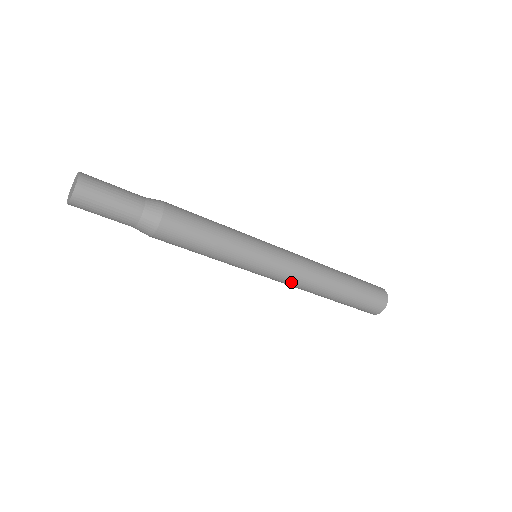
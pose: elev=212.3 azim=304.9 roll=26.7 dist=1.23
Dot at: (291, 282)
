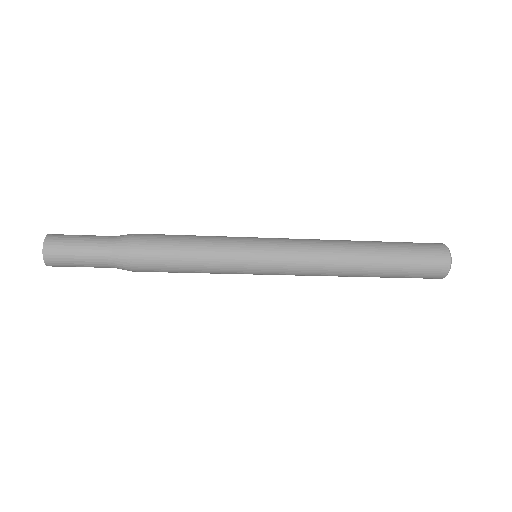
Dot at: occluded
